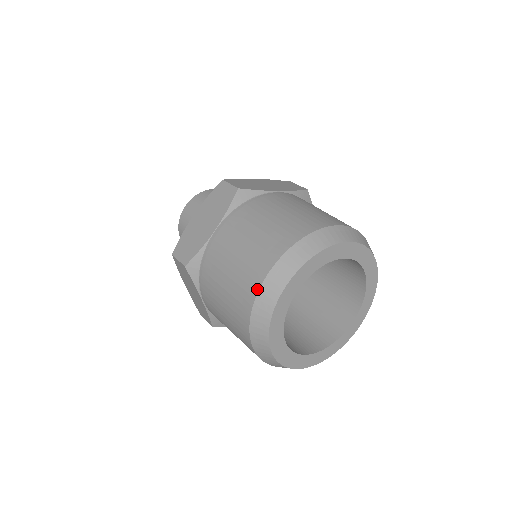
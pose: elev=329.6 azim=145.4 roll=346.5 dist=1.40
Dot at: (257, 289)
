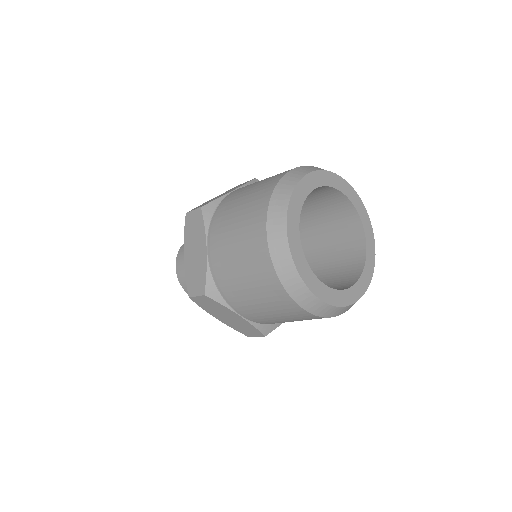
Dot at: (268, 255)
